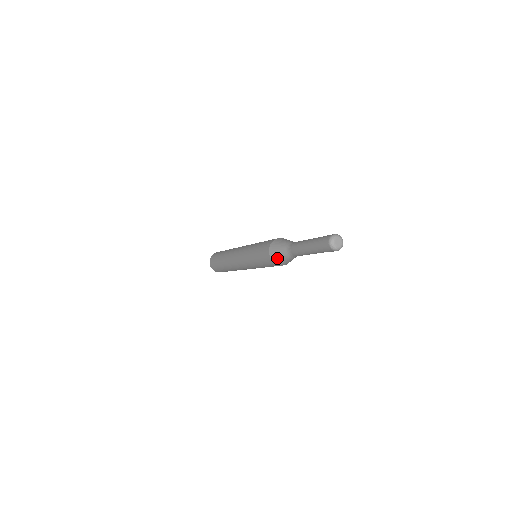
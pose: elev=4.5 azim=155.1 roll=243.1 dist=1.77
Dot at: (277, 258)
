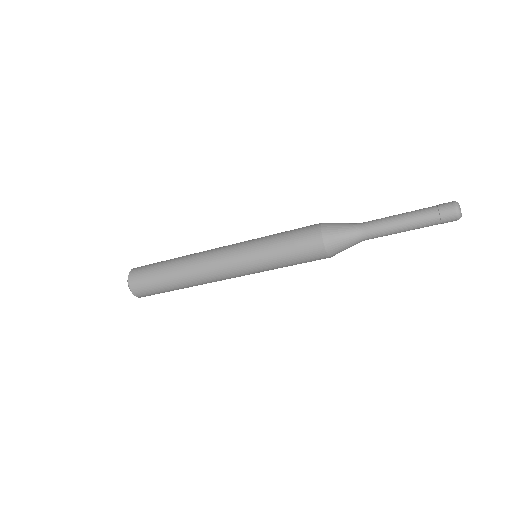
Dot at: (333, 230)
